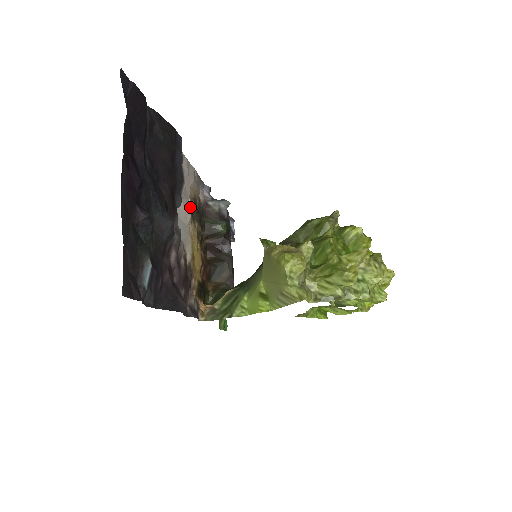
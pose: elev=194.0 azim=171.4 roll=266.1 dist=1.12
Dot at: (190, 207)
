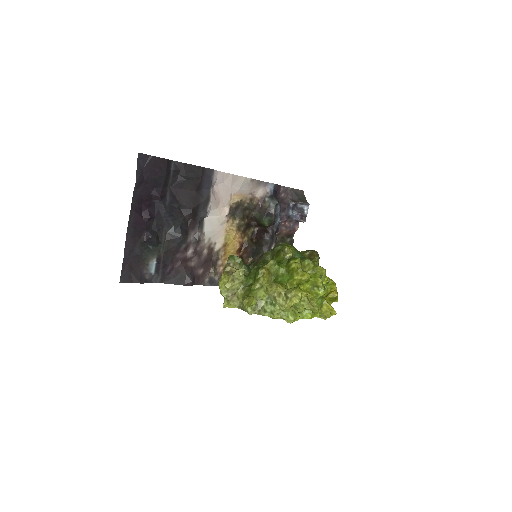
Dot at: (226, 212)
